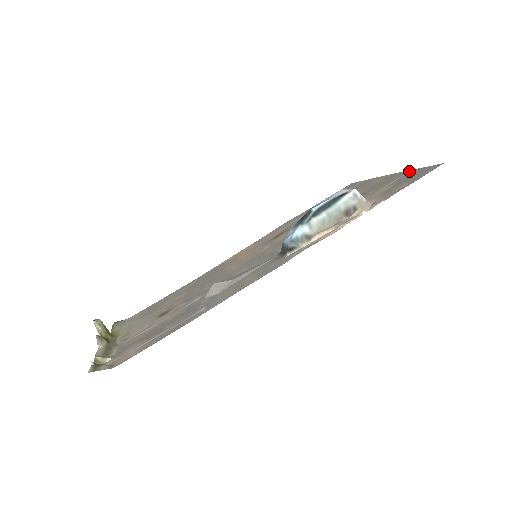
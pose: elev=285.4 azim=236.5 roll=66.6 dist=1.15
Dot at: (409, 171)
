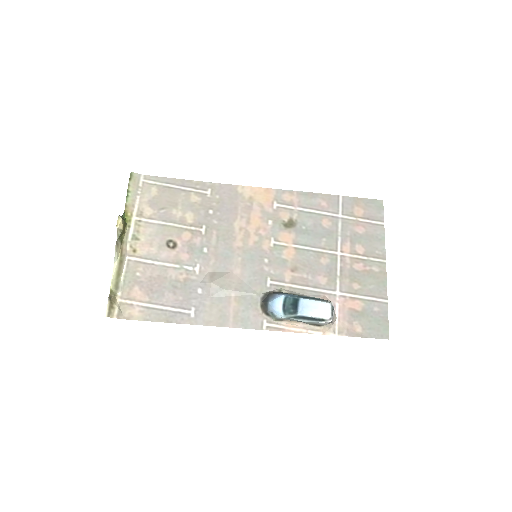
Dot at: (385, 299)
